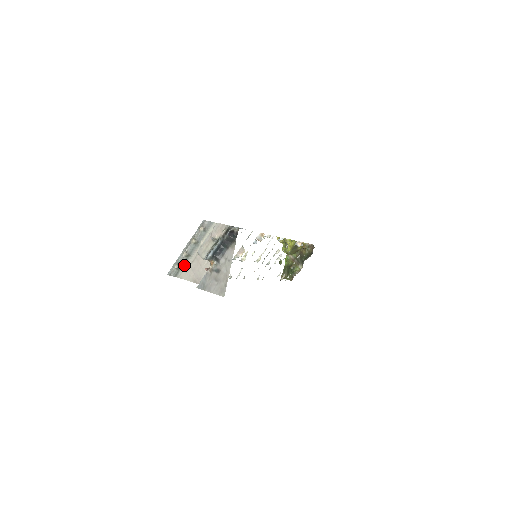
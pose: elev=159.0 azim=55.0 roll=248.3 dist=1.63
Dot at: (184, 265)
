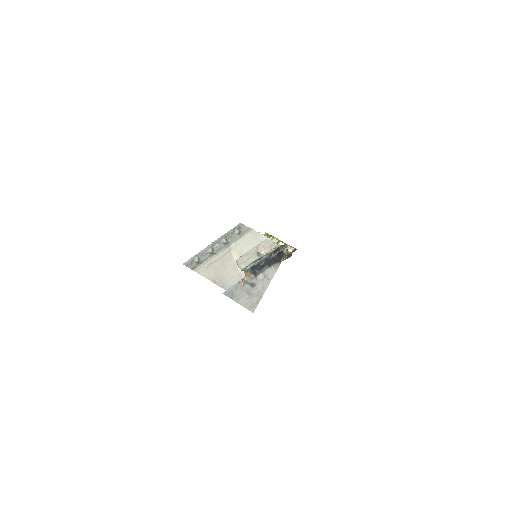
Dot at: (206, 261)
